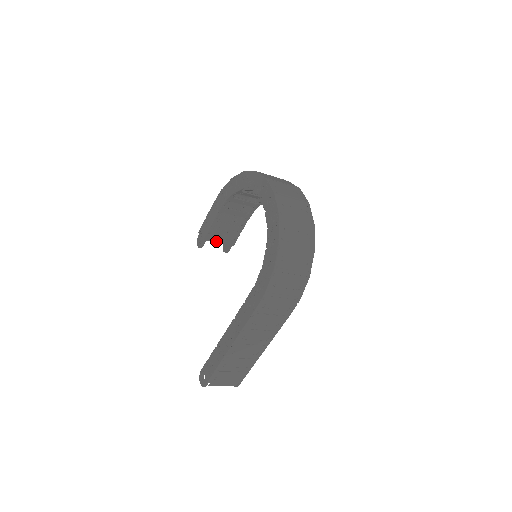
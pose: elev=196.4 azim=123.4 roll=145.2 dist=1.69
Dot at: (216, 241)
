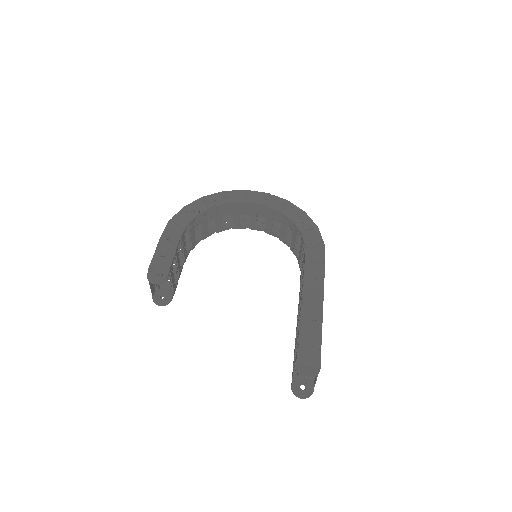
Dot at: (172, 277)
